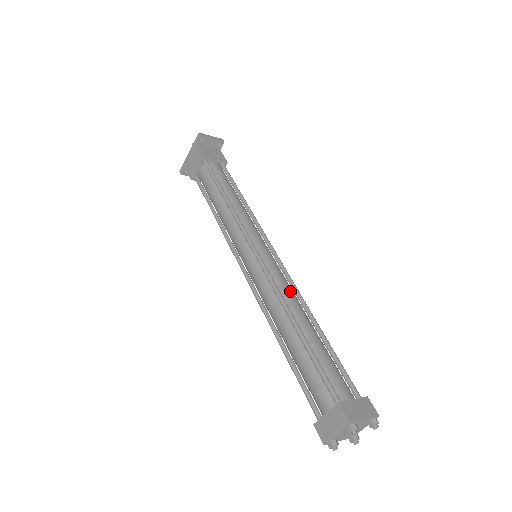
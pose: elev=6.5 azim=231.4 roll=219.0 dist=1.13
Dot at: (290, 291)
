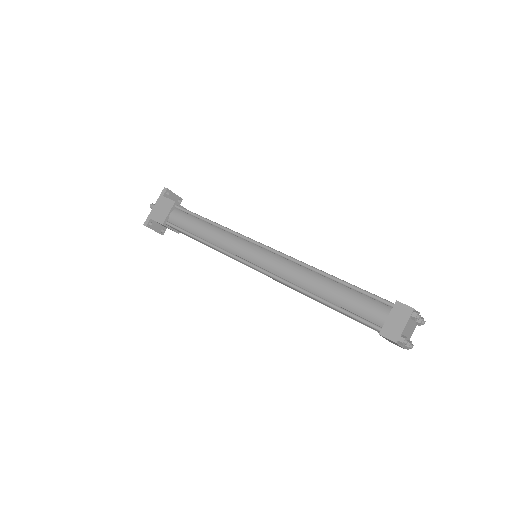
Dot at: occluded
